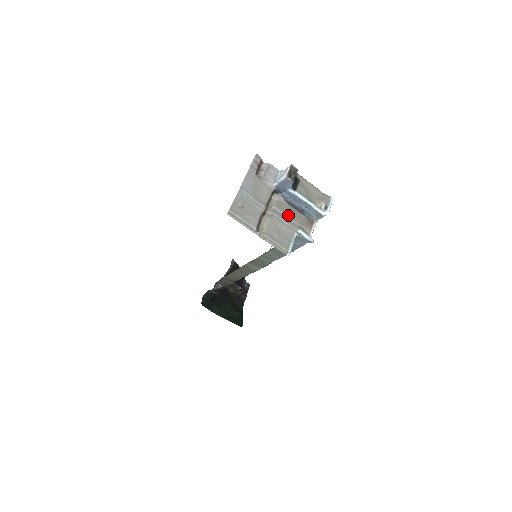
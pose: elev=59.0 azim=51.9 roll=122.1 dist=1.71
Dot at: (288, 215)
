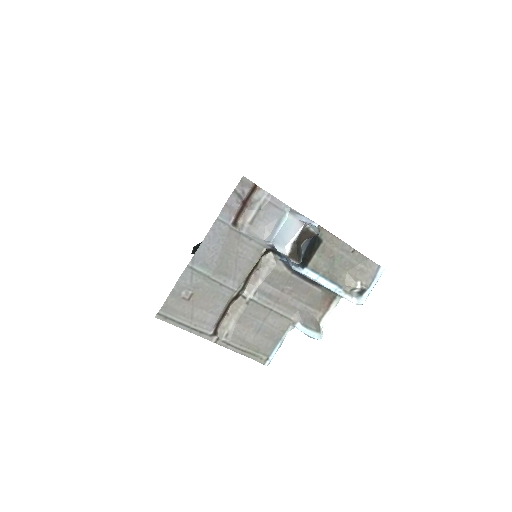
Dot at: (286, 293)
